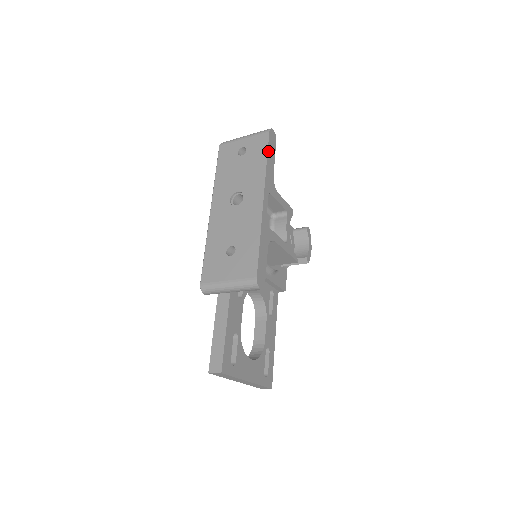
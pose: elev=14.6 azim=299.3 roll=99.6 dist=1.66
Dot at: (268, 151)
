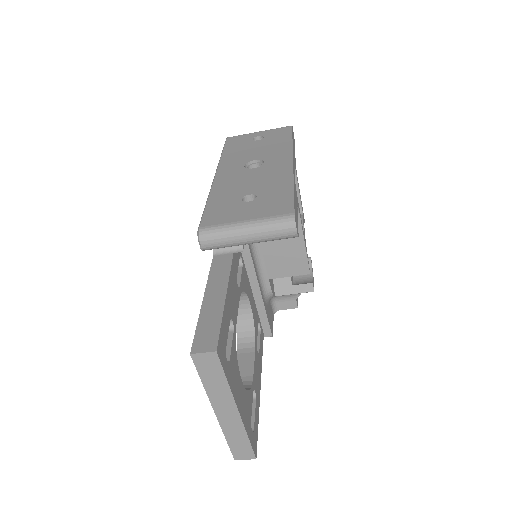
Dot at: (292, 136)
